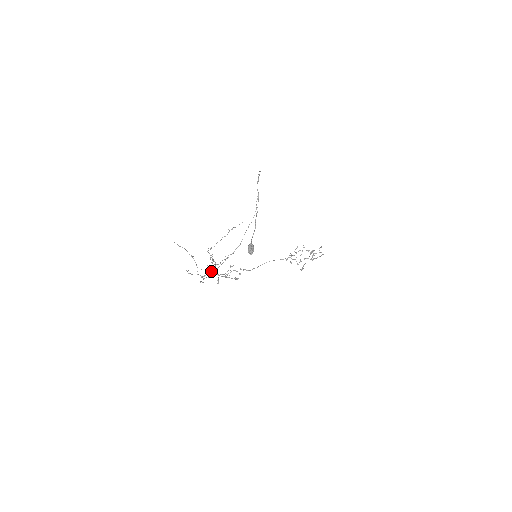
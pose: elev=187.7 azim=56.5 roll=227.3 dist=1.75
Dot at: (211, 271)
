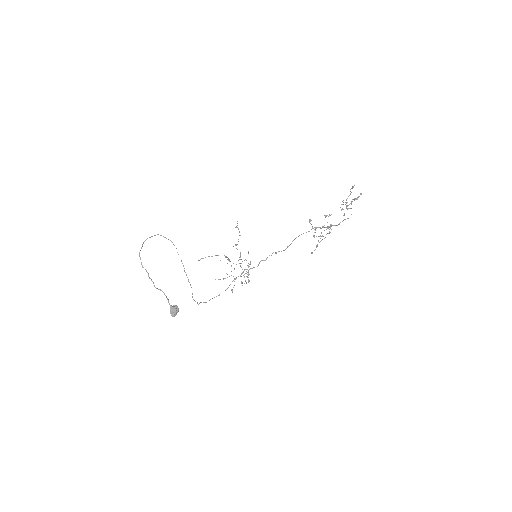
Dot at: (197, 303)
